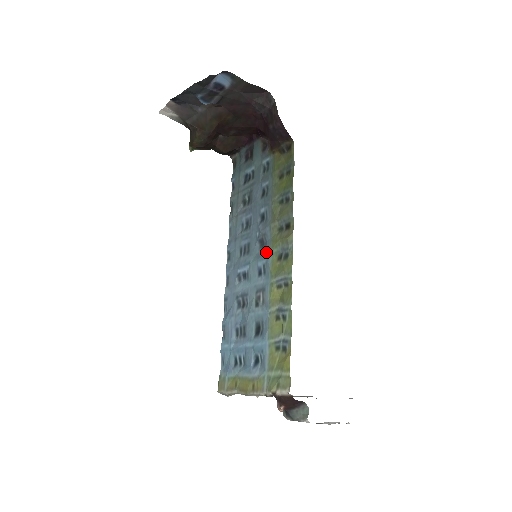
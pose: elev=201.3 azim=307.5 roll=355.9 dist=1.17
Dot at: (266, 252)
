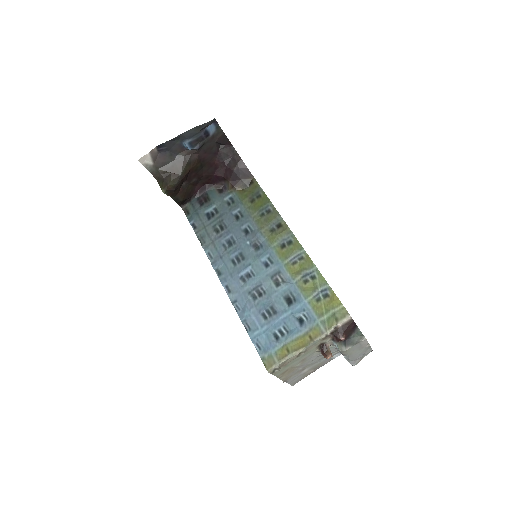
Dot at: (266, 249)
